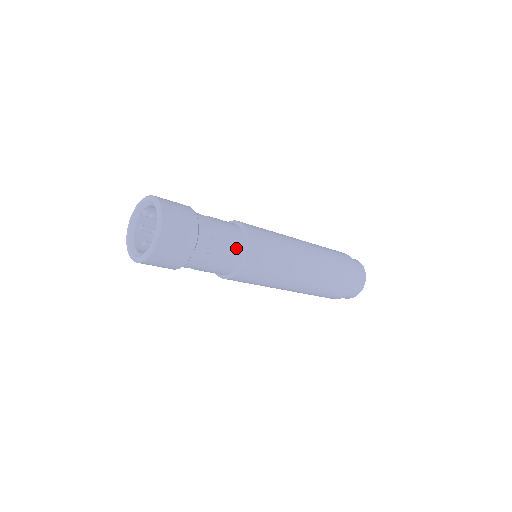
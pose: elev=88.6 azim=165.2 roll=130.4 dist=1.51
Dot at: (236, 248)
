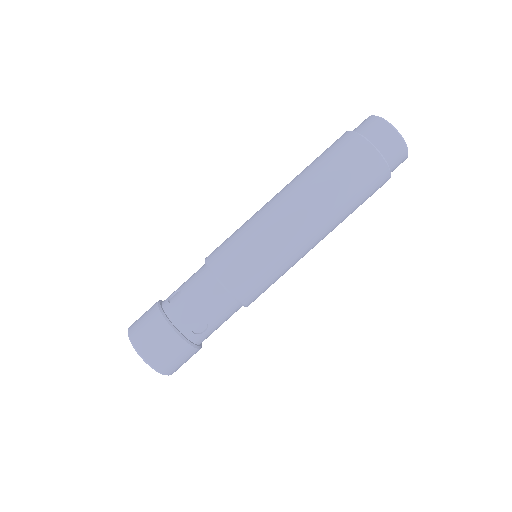
Dot at: (222, 302)
